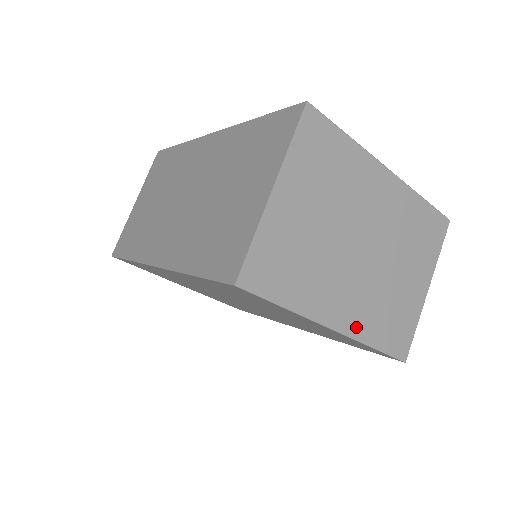
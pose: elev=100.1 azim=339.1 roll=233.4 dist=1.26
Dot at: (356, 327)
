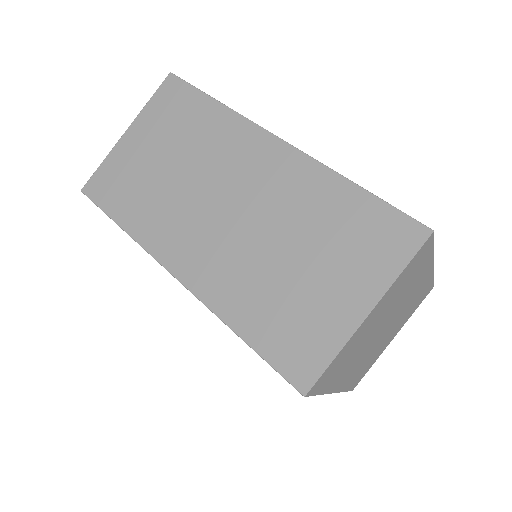
Dot at: (346, 384)
